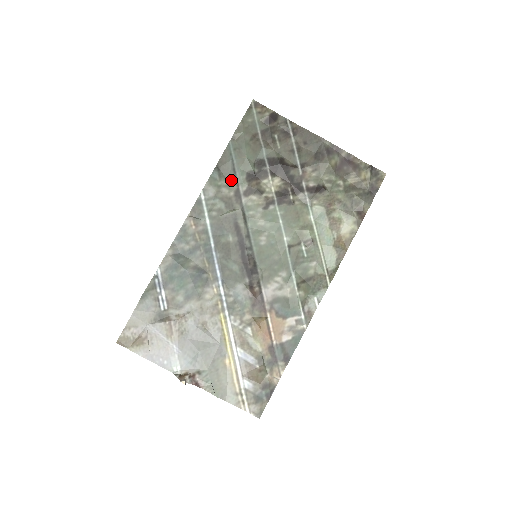
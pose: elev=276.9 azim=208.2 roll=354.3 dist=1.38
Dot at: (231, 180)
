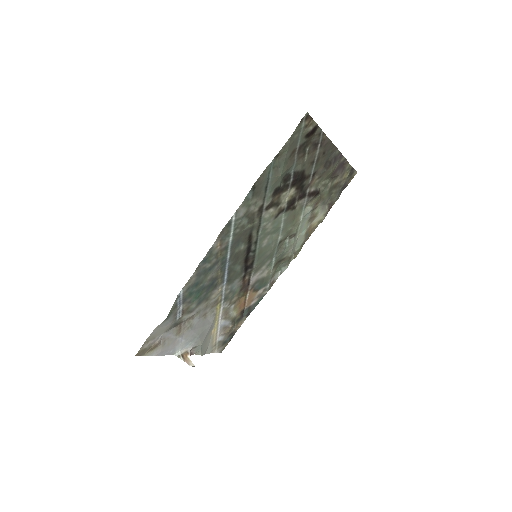
Dot at: (260, 197)
